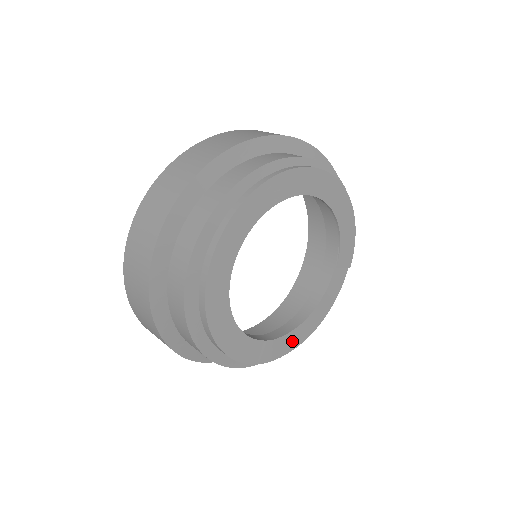
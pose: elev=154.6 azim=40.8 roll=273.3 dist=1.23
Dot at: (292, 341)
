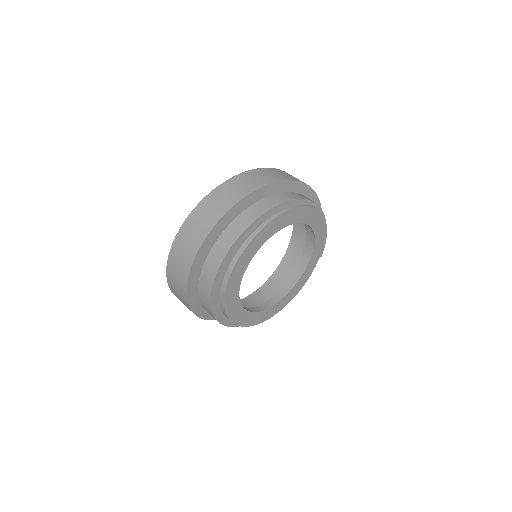
Dot at: (278, 308)
